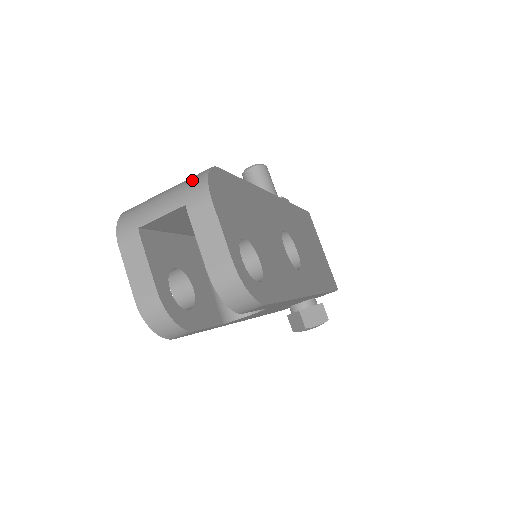
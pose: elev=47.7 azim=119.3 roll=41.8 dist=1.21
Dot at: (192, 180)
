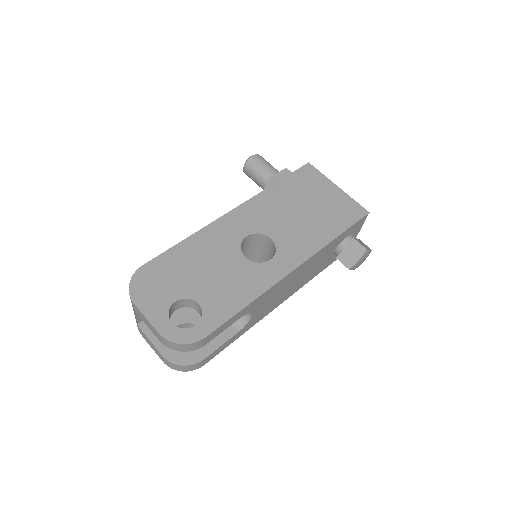
Dot at: occluded
